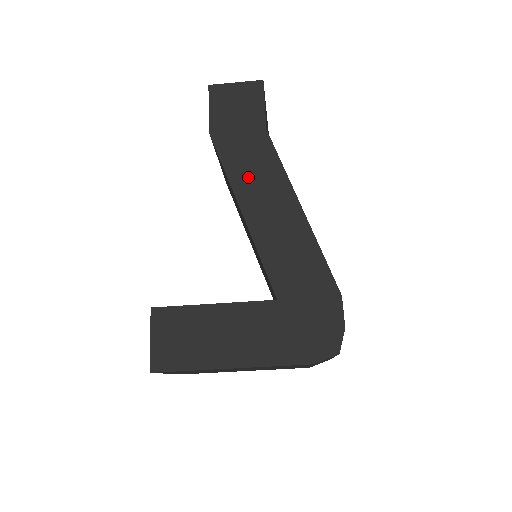
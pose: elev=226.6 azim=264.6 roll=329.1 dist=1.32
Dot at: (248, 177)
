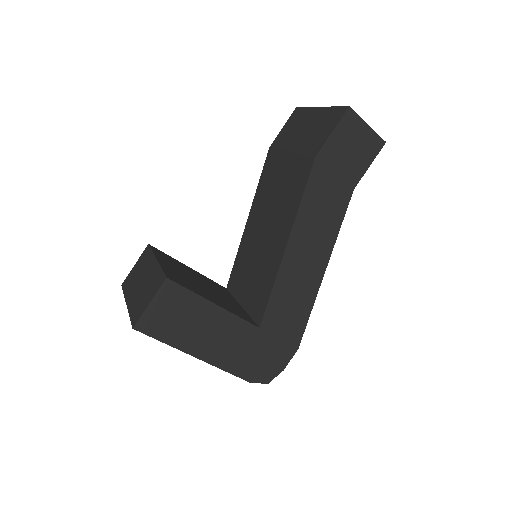
Dot at: (312, 220)
